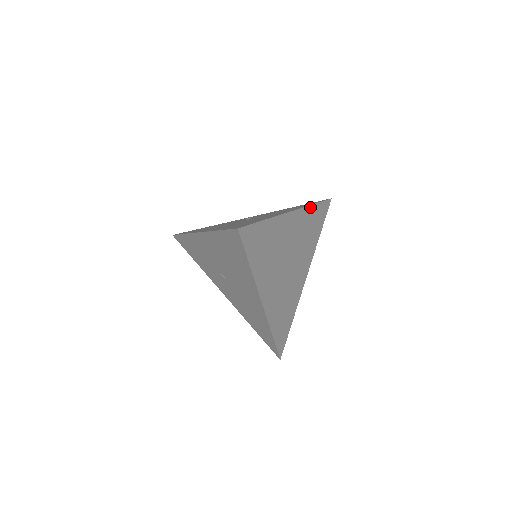
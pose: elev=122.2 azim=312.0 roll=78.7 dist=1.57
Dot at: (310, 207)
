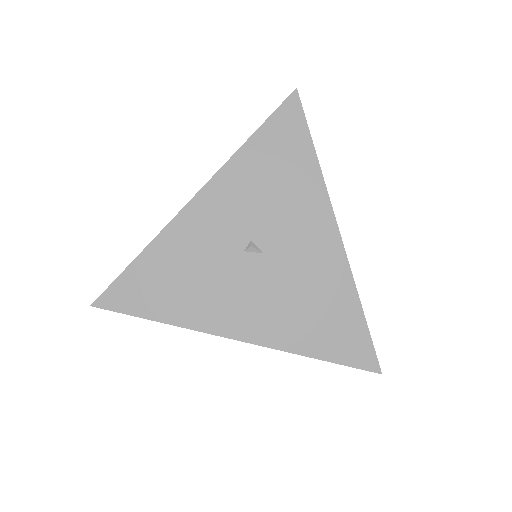
Dot at: (320, 173)
